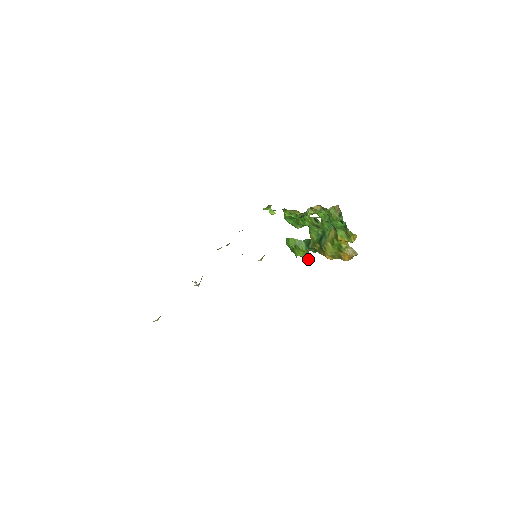
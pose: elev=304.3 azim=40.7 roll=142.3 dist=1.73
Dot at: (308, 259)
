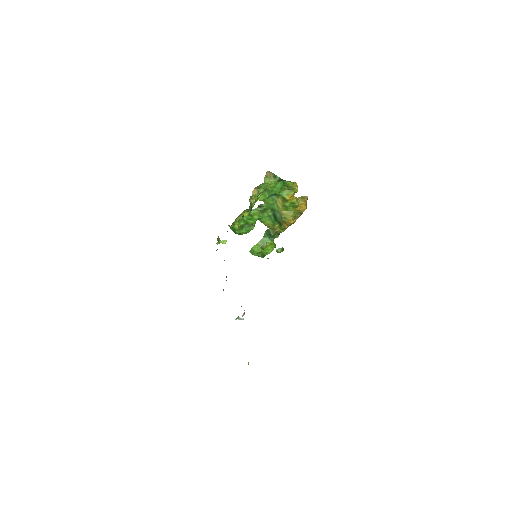
Dot at: (278, 249)
